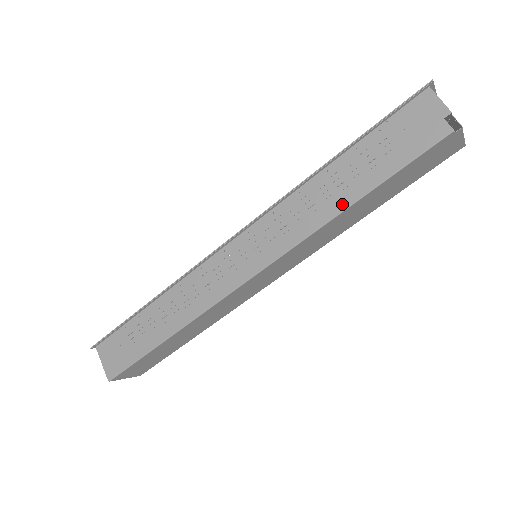
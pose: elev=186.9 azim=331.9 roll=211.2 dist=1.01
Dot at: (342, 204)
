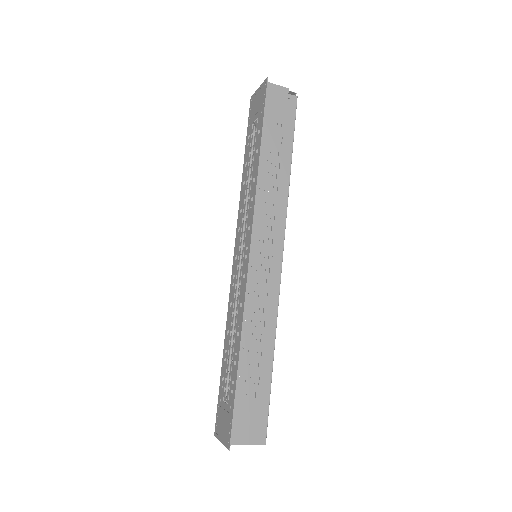
Dot at: (286, 173)
